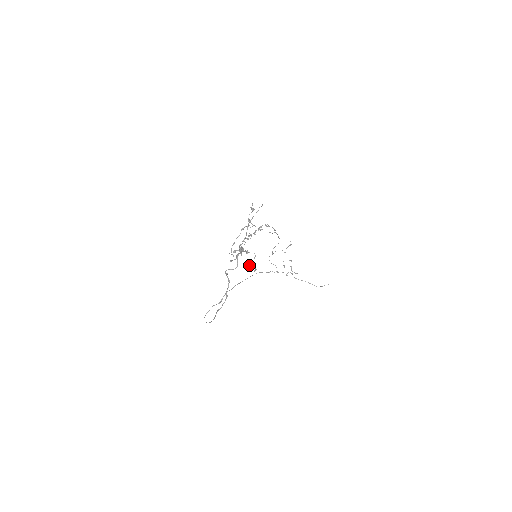
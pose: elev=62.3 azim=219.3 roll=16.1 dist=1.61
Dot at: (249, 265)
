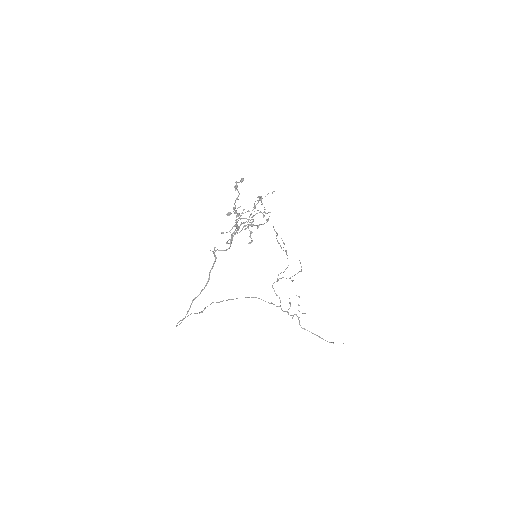
Dot at: (244, 229)
